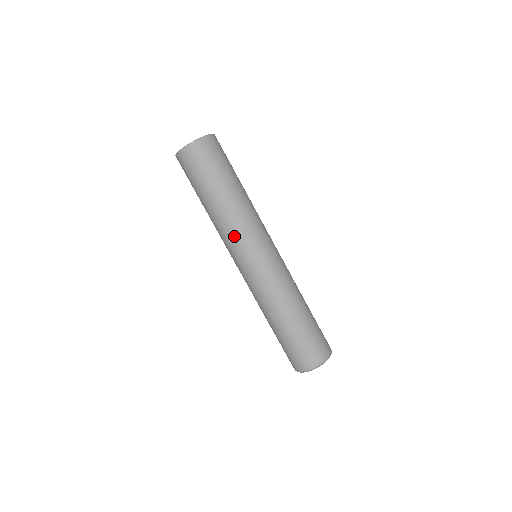
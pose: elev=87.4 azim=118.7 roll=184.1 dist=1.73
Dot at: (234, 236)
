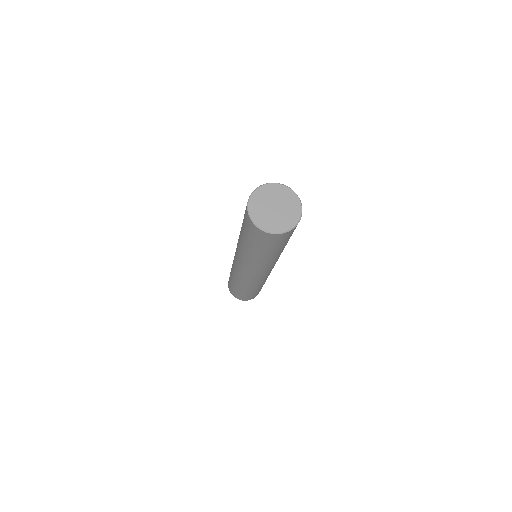
Dot at: (247, 264)
